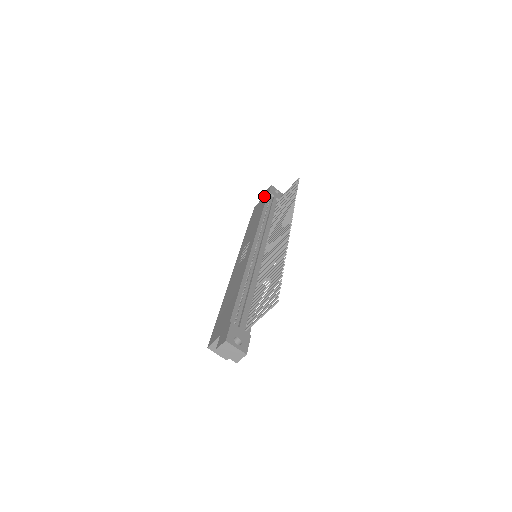
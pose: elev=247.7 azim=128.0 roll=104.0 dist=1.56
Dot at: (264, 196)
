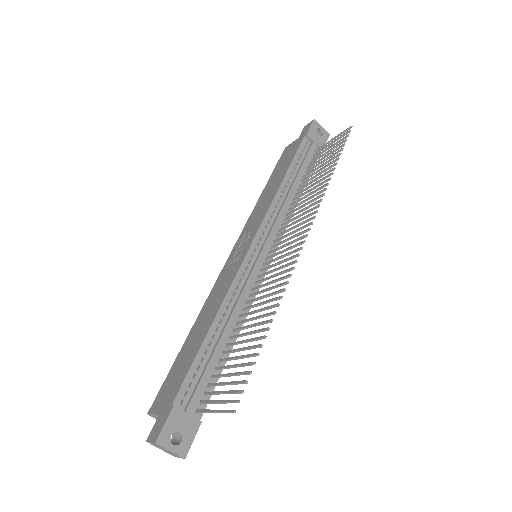
Dot at: (299, 137)
